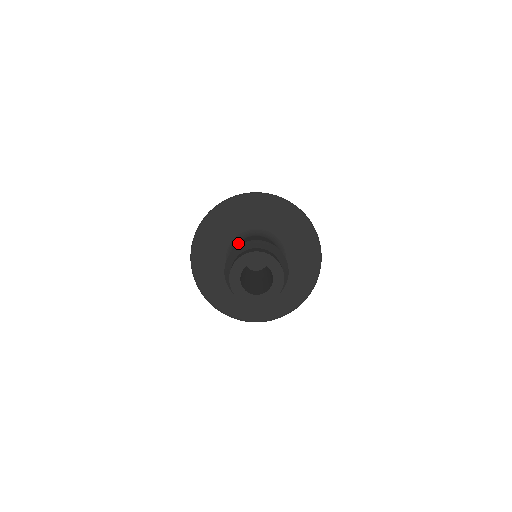
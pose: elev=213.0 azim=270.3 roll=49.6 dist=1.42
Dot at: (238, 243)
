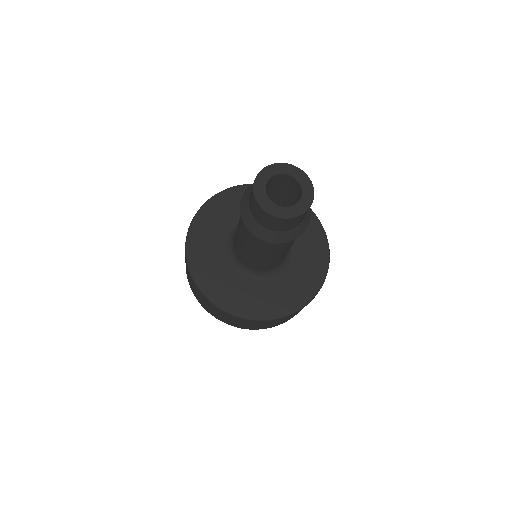
Dot at: occluded
